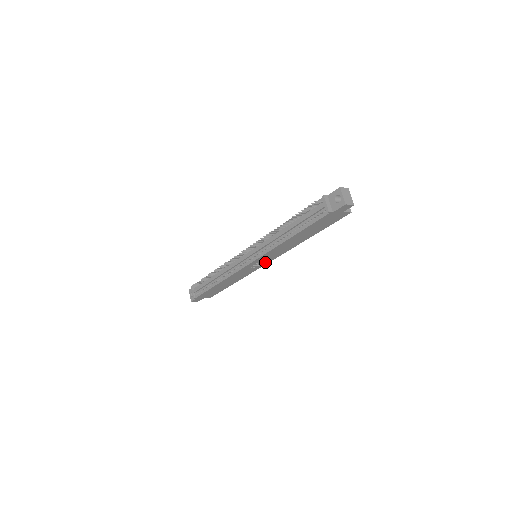
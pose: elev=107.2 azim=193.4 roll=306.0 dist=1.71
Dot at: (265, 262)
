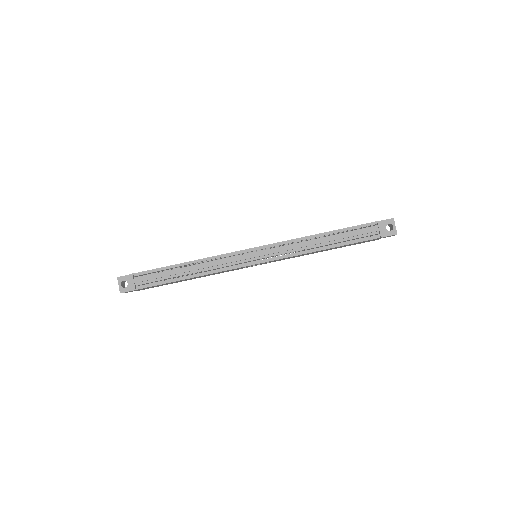
Dot at: (261, 264)
